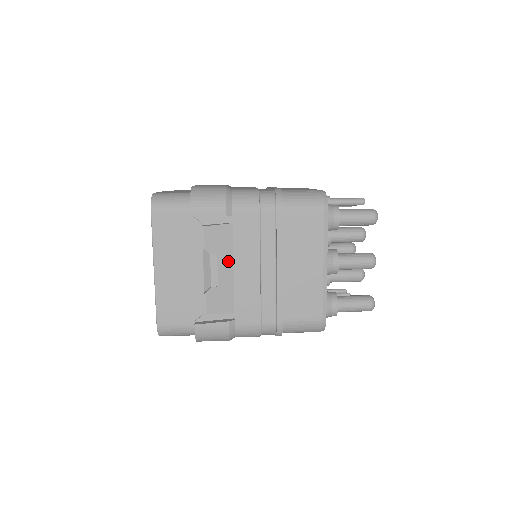
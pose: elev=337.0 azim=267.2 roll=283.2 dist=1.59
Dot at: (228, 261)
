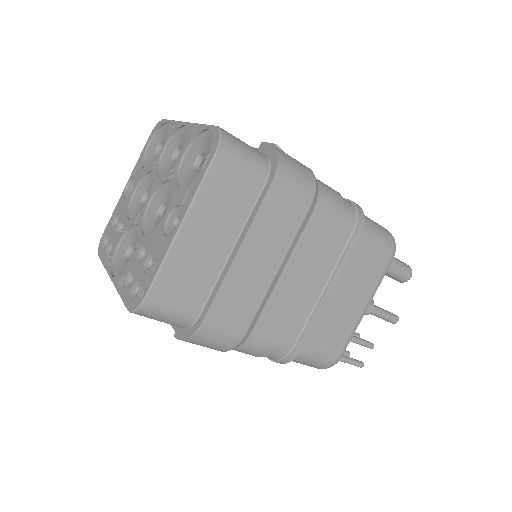
Dot at: occluded
